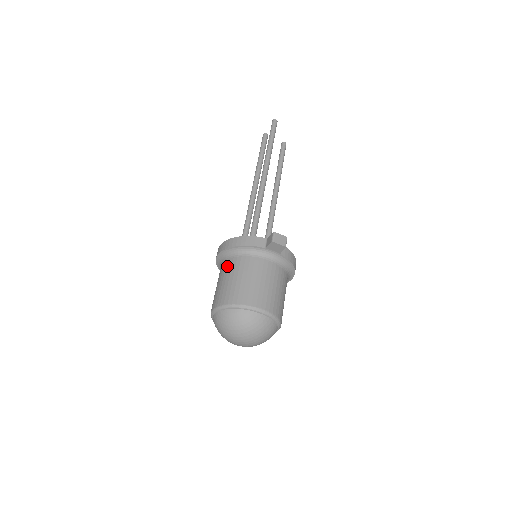
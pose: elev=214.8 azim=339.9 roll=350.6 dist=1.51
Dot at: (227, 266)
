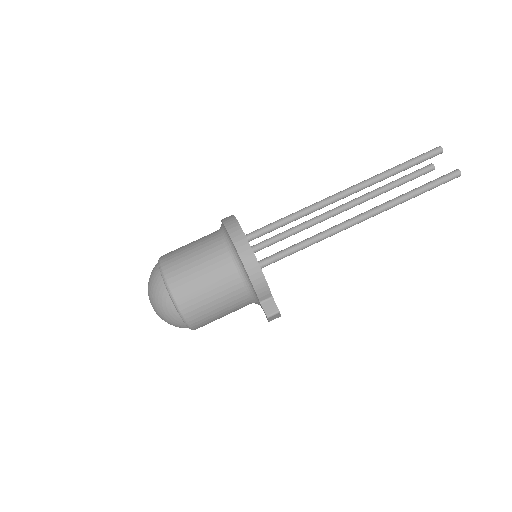
Dot at: (223, 270)
